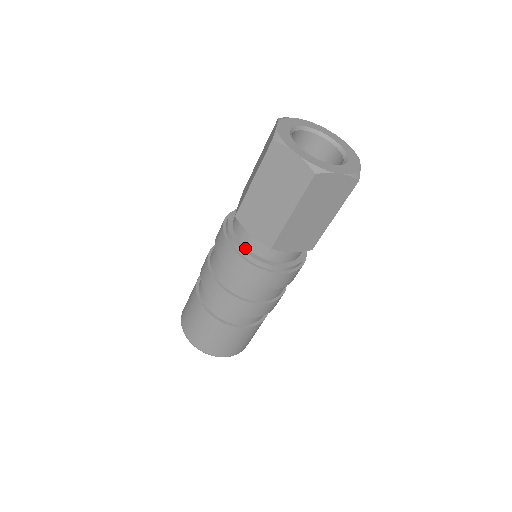
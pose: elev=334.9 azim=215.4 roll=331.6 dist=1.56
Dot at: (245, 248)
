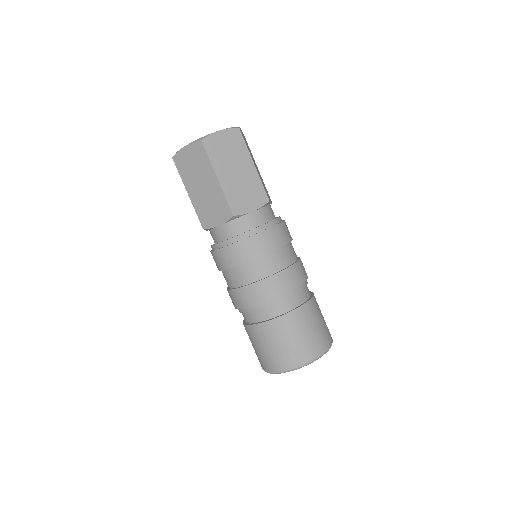
Dot at: (259, 226)
